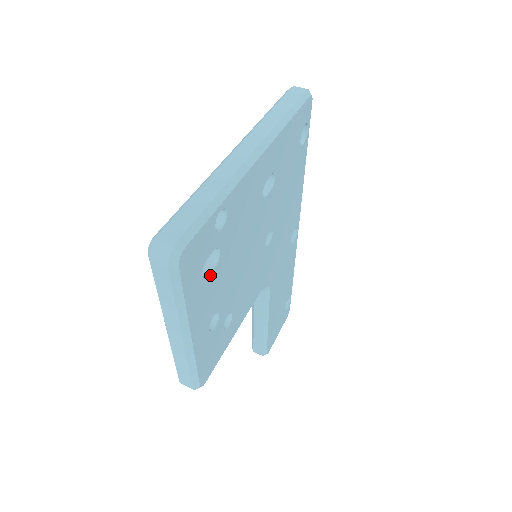
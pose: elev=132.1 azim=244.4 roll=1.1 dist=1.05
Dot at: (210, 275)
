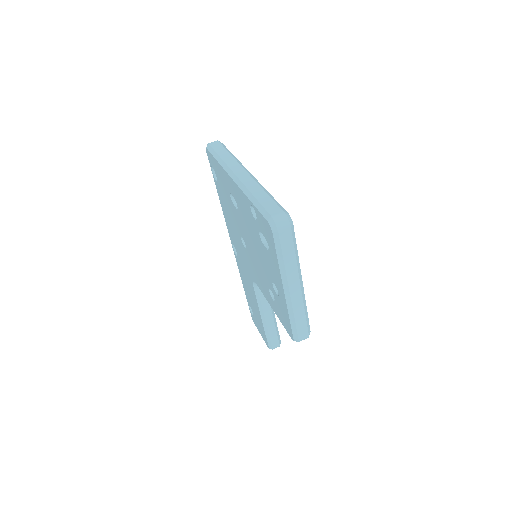
Dot at: occluded
